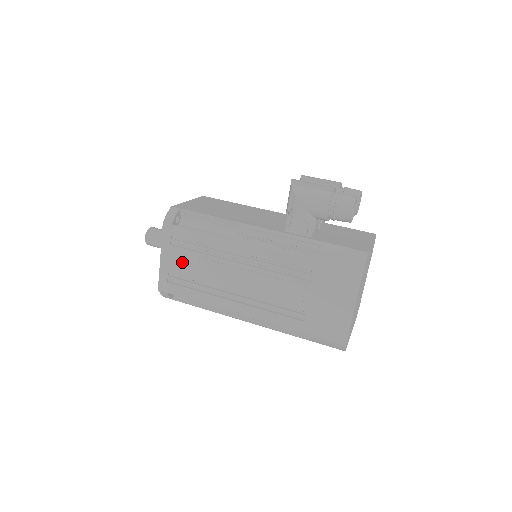
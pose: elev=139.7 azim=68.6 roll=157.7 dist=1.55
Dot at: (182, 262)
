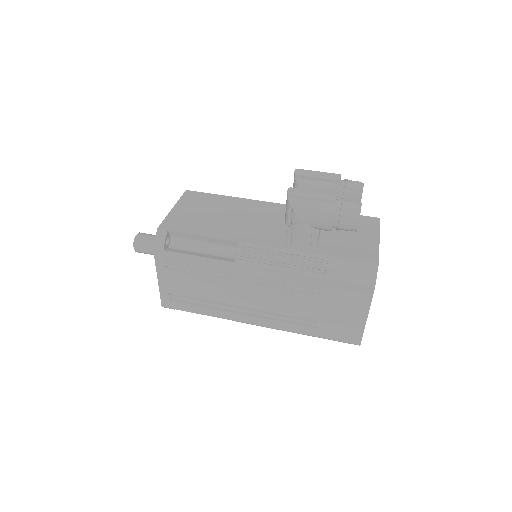
Dot at: (182, 283)
